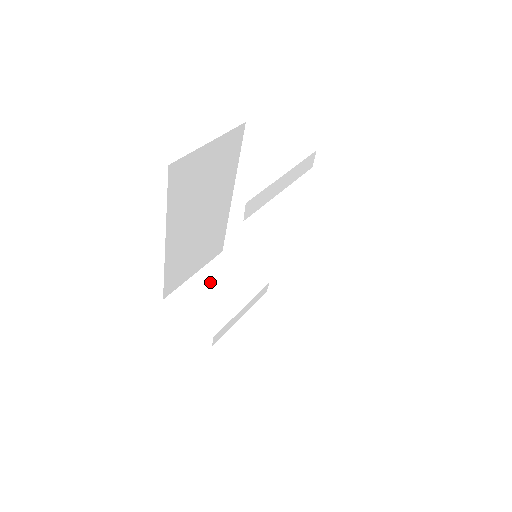
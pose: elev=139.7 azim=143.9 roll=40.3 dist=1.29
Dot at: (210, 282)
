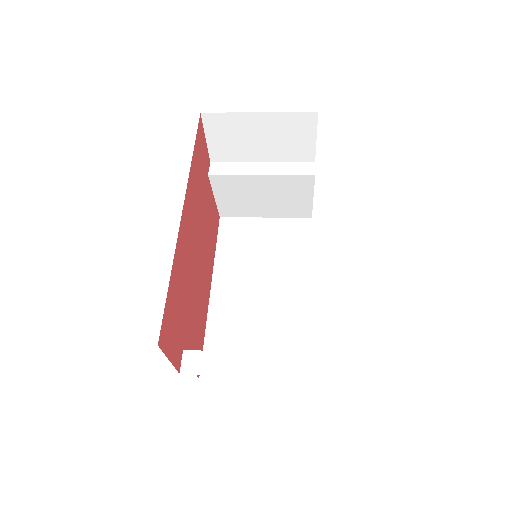
Dot at: occluded
